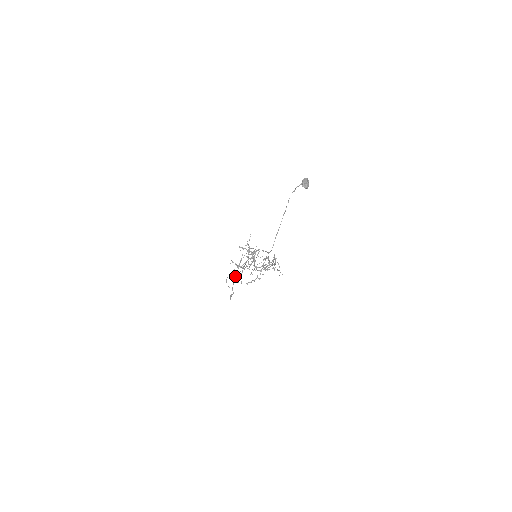
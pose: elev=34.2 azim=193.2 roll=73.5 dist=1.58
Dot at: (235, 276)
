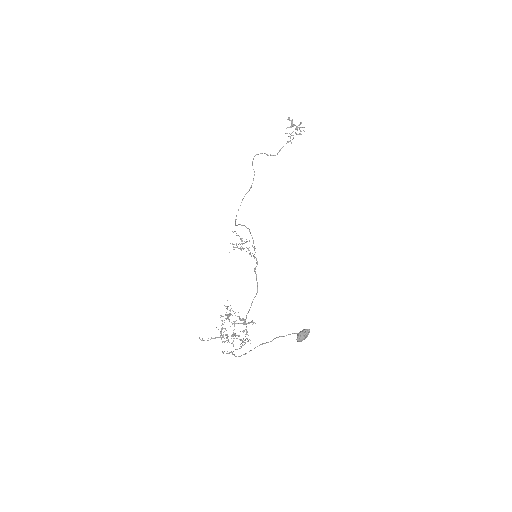
Dot at: (267, 154)
